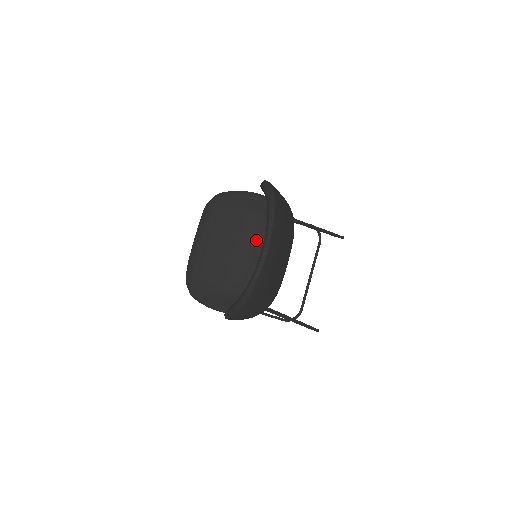
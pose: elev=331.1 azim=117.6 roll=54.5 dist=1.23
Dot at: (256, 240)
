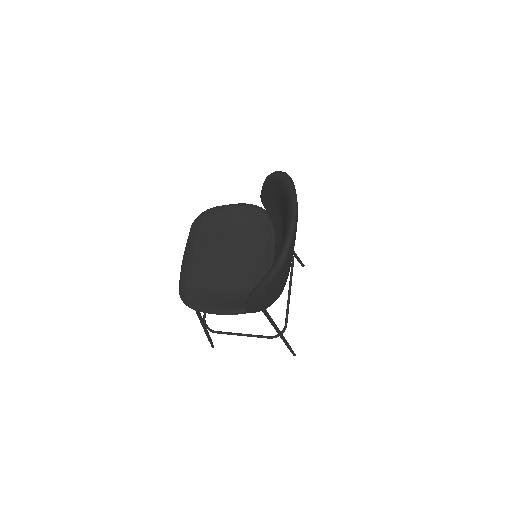
Dot at: (251, 245)
